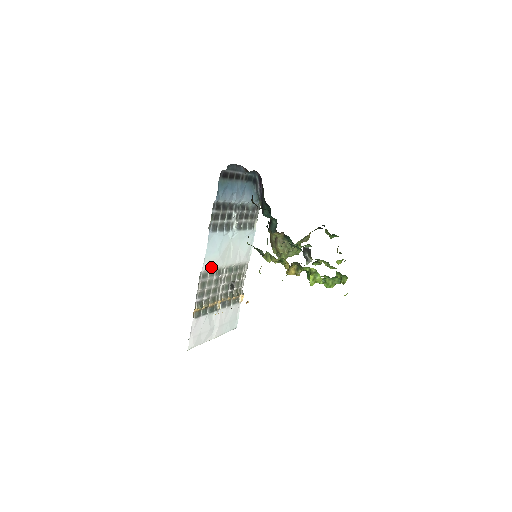
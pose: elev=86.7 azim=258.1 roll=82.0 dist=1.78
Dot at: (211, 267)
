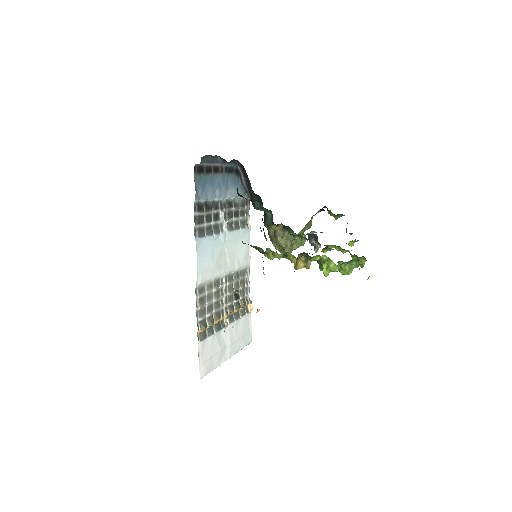
Dot at: (207, 279)
